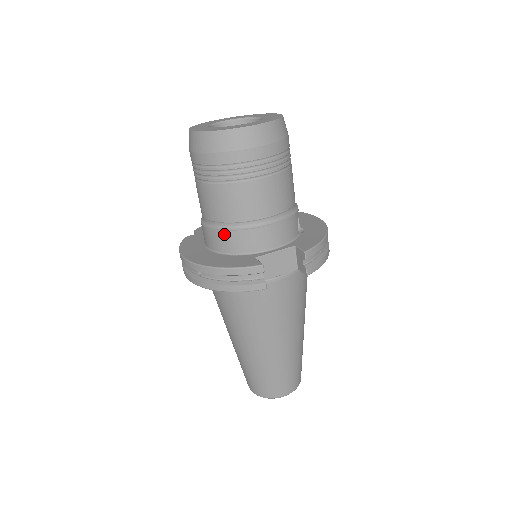
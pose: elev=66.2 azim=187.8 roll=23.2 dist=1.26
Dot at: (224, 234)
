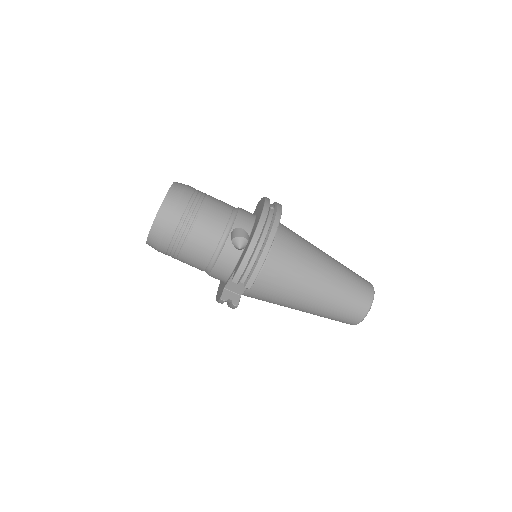
Dot at: occluded
